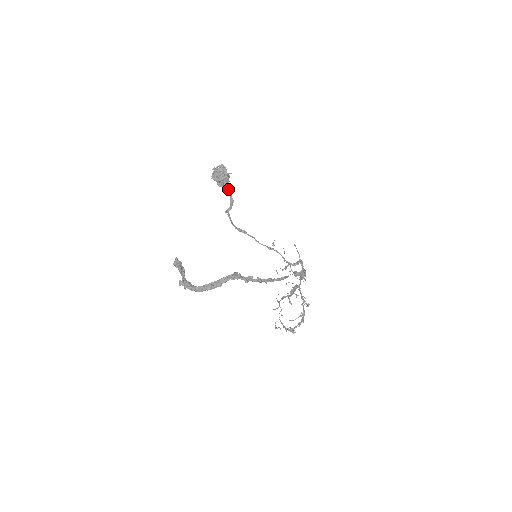
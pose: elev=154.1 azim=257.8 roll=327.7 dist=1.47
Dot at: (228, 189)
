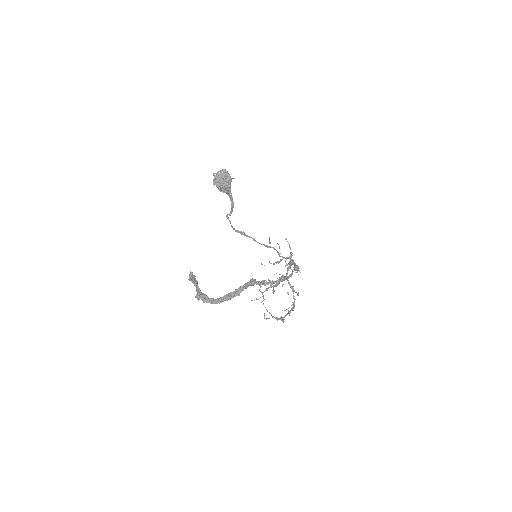
Dot at: (229, 193)
